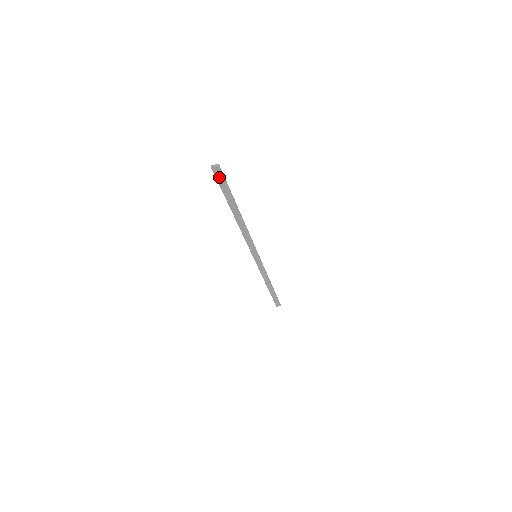
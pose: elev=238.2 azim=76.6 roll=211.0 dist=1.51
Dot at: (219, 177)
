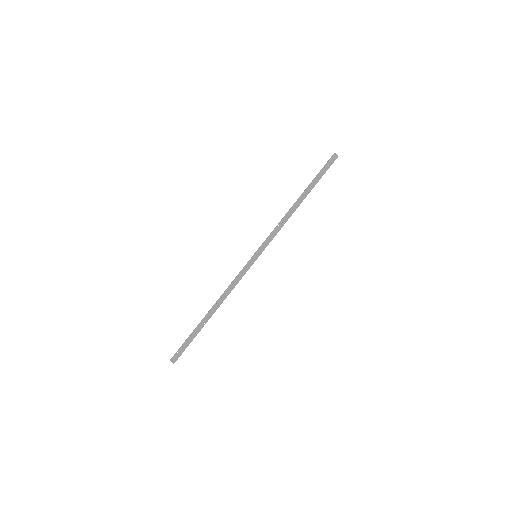
Dot at: (329, 163)
